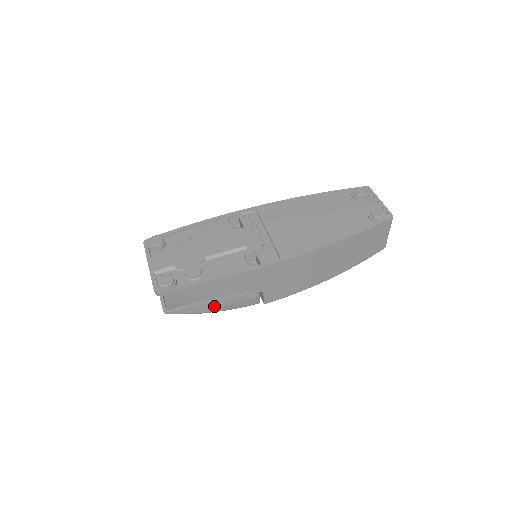
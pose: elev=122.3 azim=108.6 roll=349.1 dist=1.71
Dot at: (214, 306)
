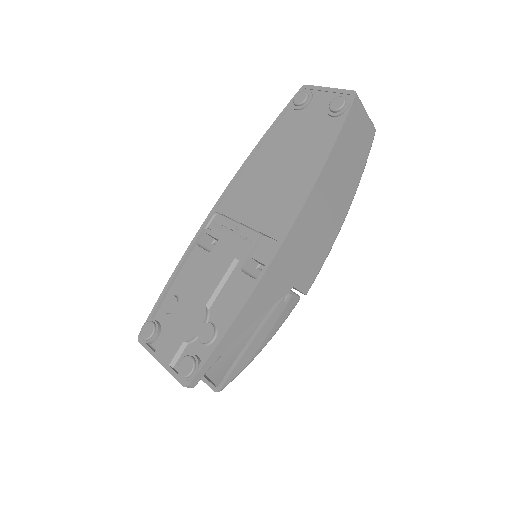
Dot at: (258, 343)
